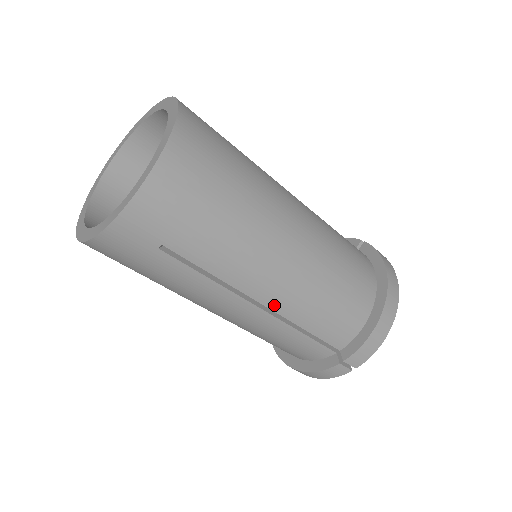
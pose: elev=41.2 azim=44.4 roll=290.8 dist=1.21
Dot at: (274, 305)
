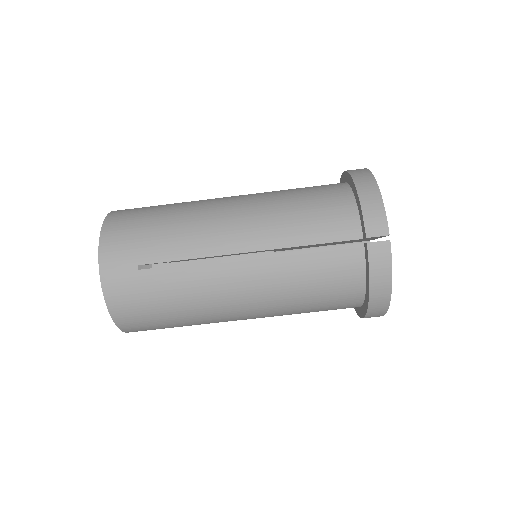
Dot at: (256, 246)
